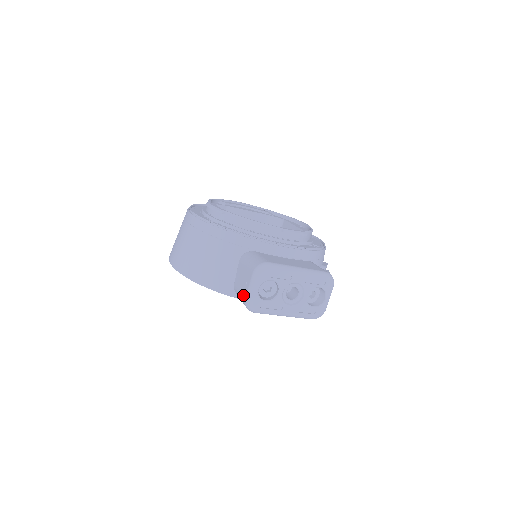
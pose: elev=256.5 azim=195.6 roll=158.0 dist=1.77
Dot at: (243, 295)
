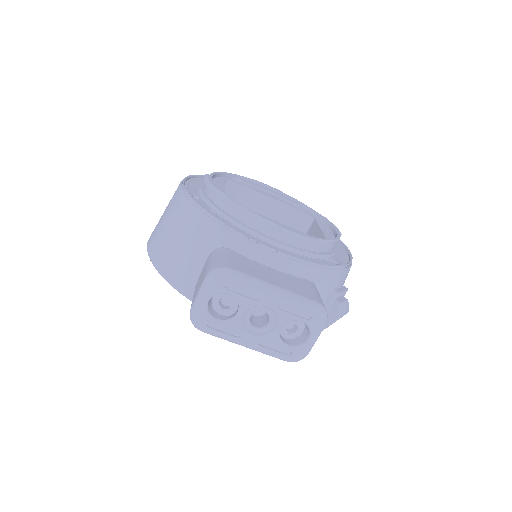
Dot at: occluded
